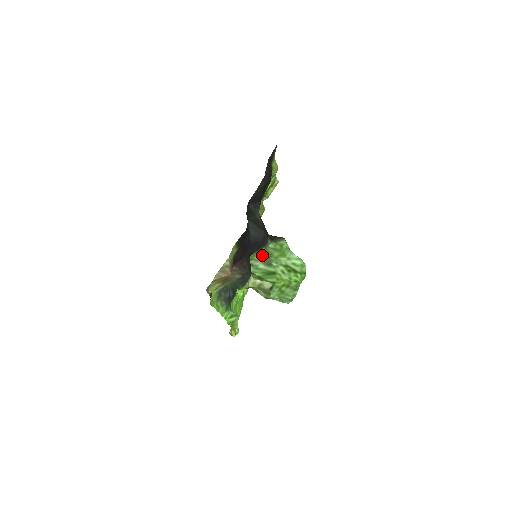
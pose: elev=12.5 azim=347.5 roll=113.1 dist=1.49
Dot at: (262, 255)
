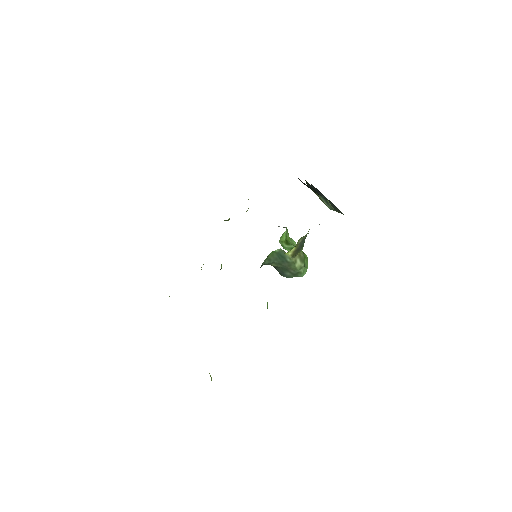
Dot at: (284, 236)
